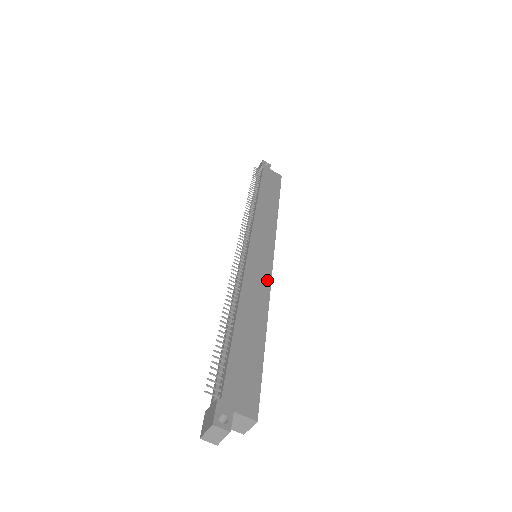
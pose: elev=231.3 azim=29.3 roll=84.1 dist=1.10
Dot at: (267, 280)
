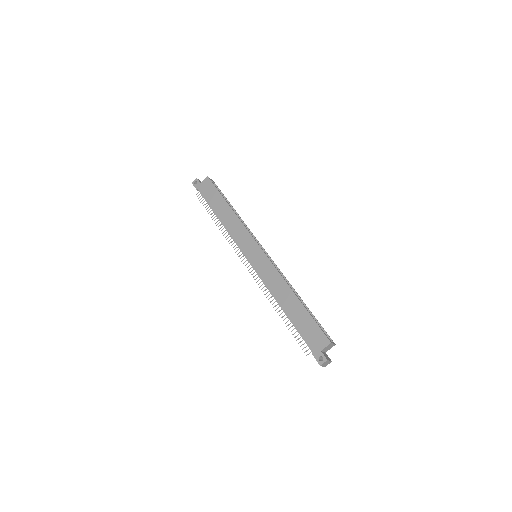
Dot at: (272, 268)
